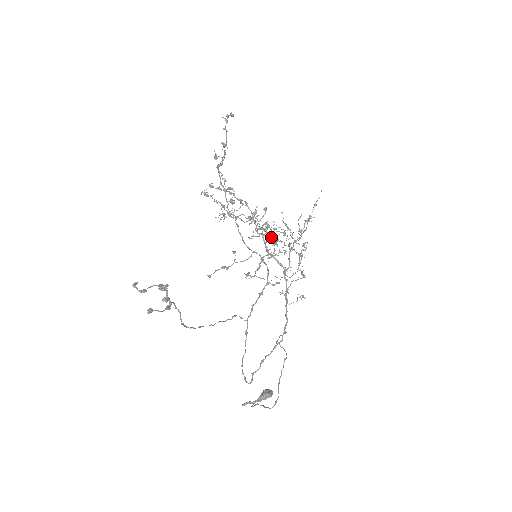
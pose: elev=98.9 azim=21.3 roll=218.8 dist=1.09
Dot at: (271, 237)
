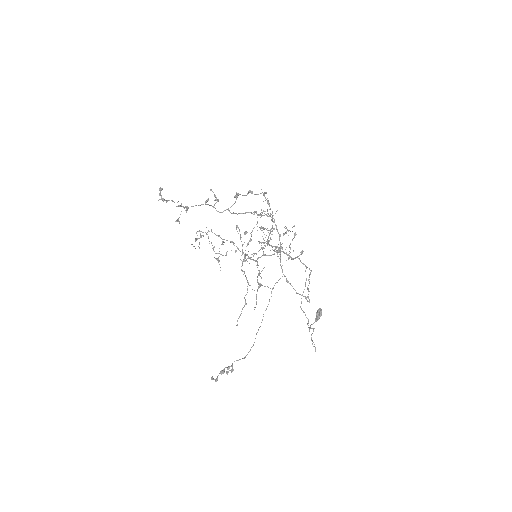
Dot at: occluded
